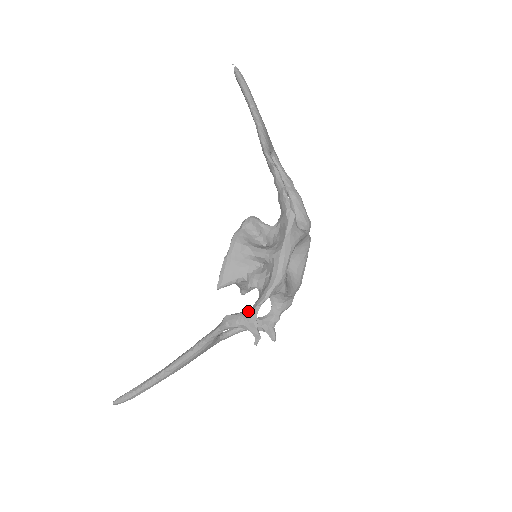
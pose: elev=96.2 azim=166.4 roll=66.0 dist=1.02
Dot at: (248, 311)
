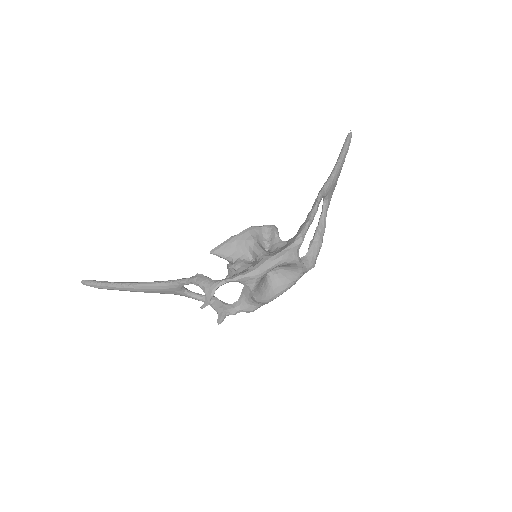
Dot at: (216, 280)
